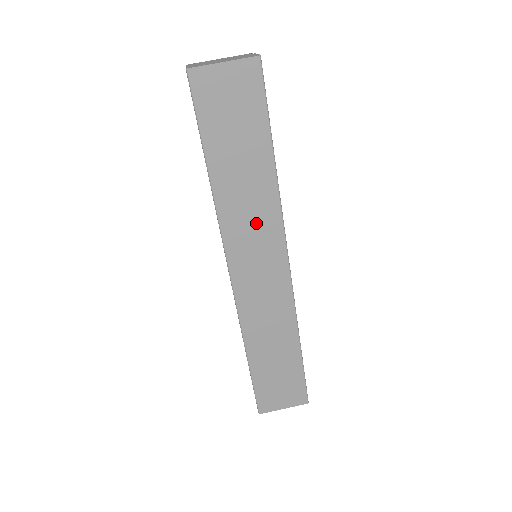
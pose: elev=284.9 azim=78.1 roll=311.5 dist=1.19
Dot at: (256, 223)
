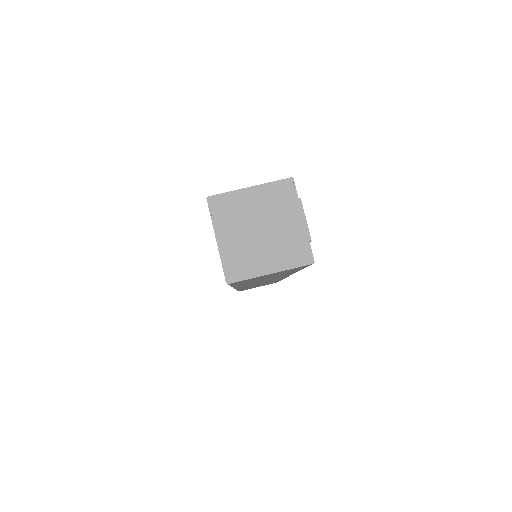
Dot at: occluded
